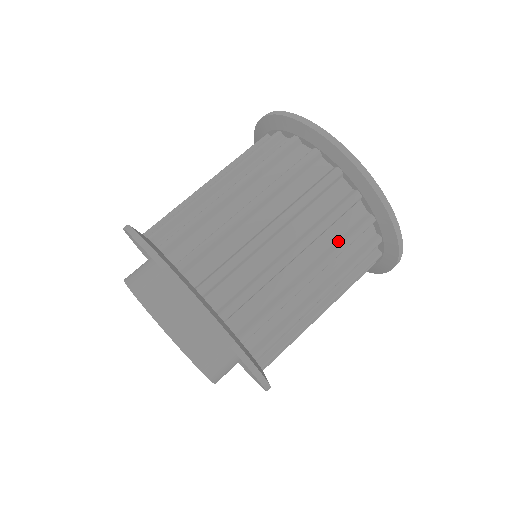
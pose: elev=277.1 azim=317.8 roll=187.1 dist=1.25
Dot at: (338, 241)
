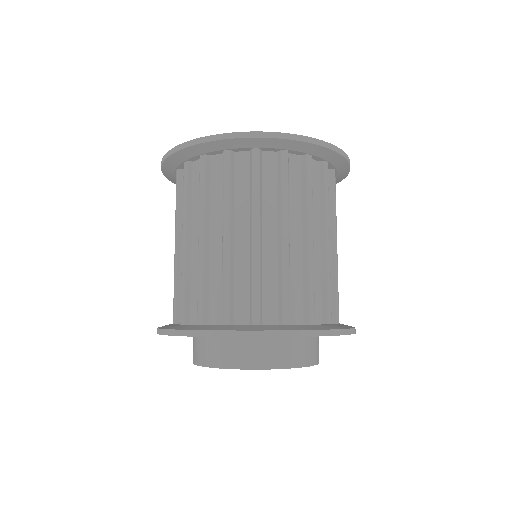
Dot at: (303, 195)
